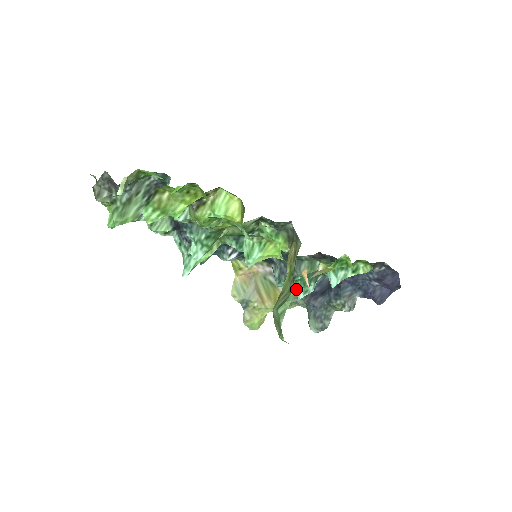
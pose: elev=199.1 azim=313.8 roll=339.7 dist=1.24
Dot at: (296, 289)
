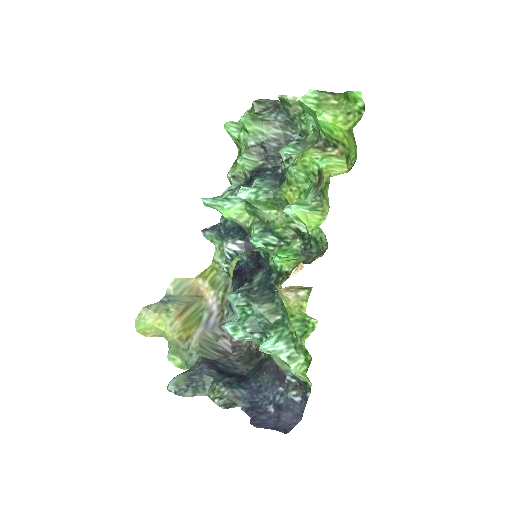
Dot at: (231, 320)
